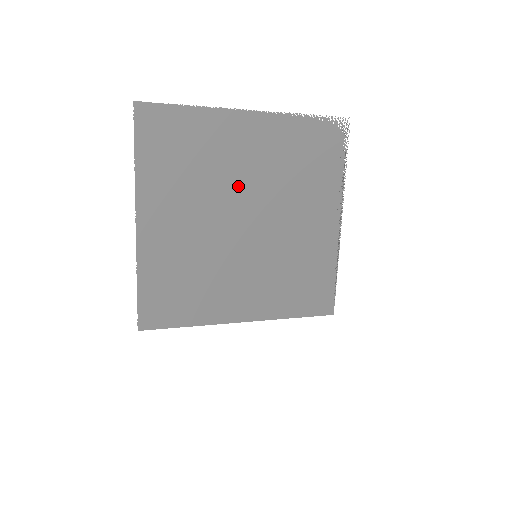
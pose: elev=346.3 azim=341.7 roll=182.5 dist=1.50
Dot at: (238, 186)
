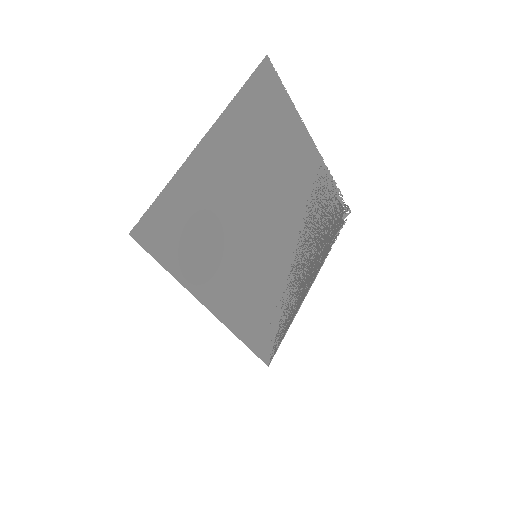
Dot at: (280, 186)
